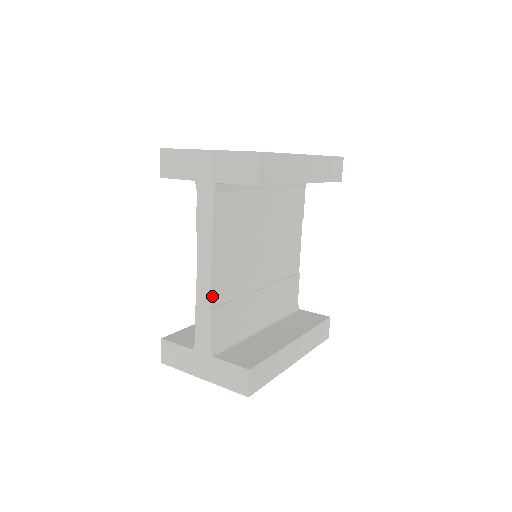
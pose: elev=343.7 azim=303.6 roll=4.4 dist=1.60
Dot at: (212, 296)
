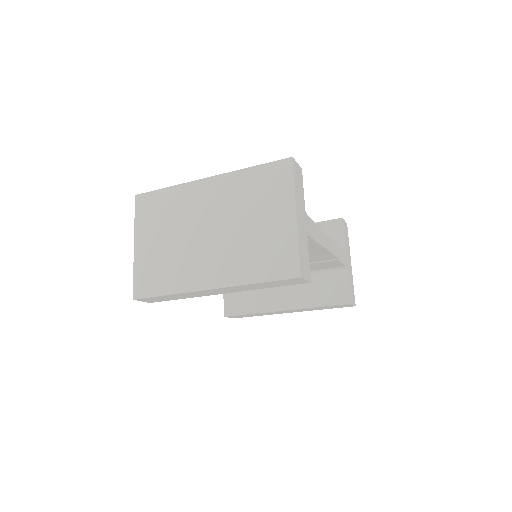
Dot at: occluded
